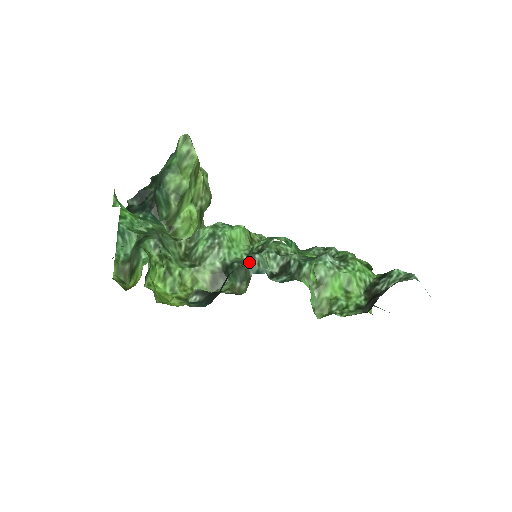
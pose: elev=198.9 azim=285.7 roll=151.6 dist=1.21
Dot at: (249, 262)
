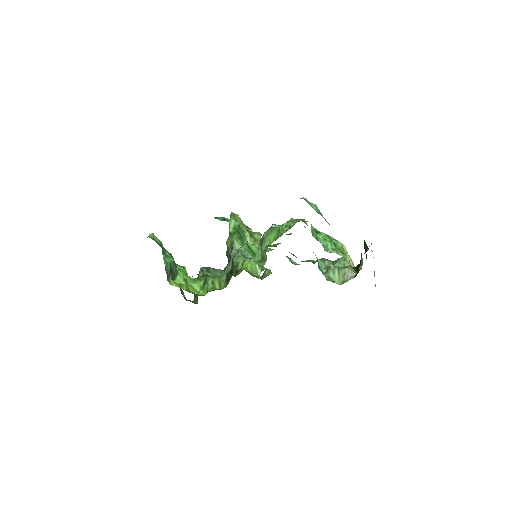
Dot at: (233, 253)
